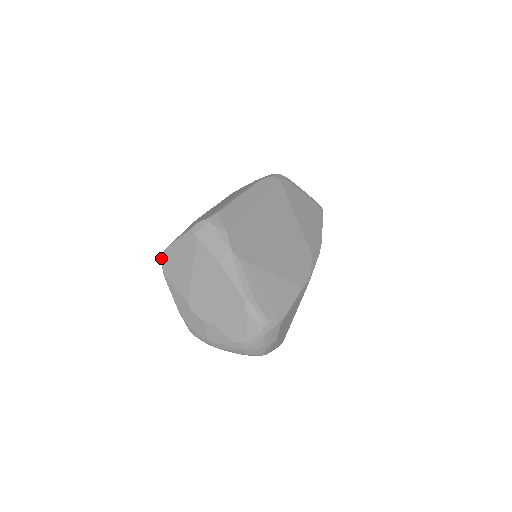
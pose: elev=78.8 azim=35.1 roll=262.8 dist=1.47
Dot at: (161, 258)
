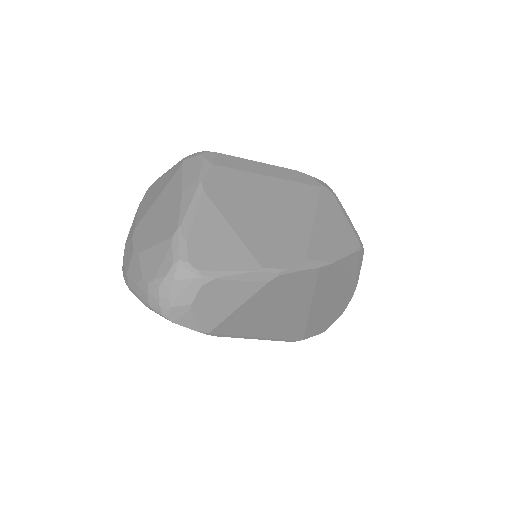
Dot at: (148, 188)
